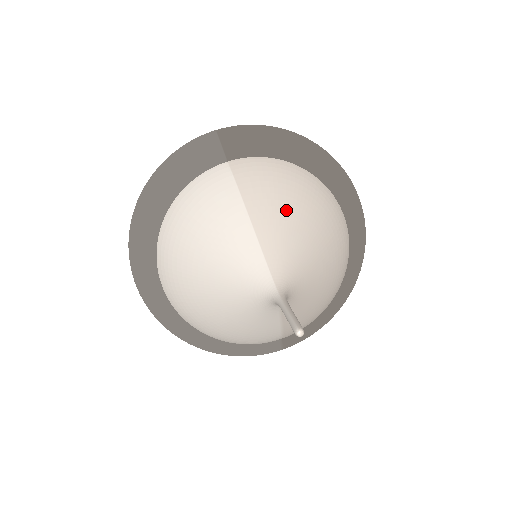
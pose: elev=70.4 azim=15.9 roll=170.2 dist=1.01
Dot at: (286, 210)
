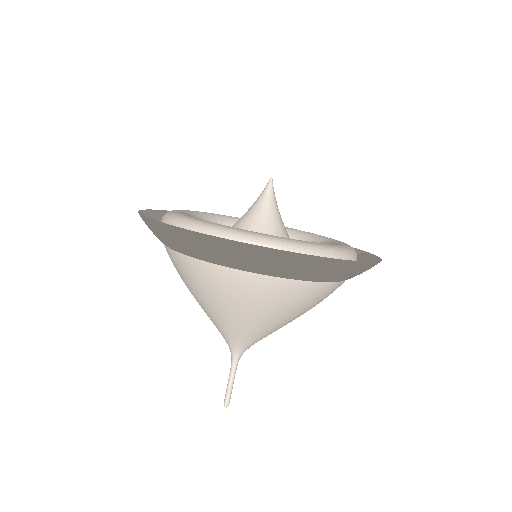
Dot at: (205, 305)
